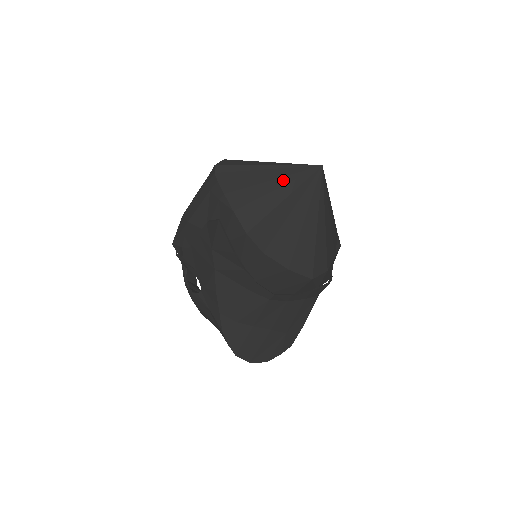
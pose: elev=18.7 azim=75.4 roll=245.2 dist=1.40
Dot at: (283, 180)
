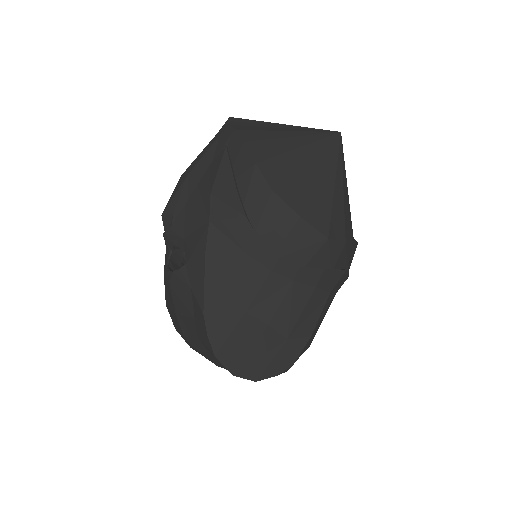
Dot at: (300, 133)
